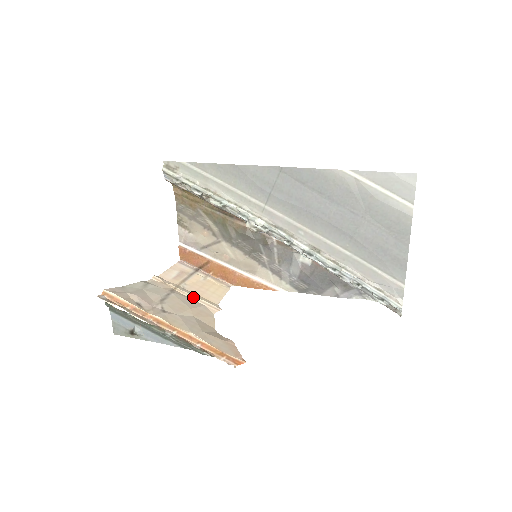
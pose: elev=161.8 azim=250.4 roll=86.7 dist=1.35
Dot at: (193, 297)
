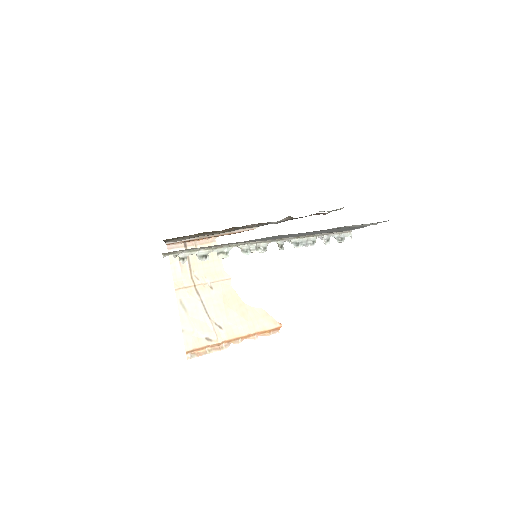
Dot at: (210, 283)
